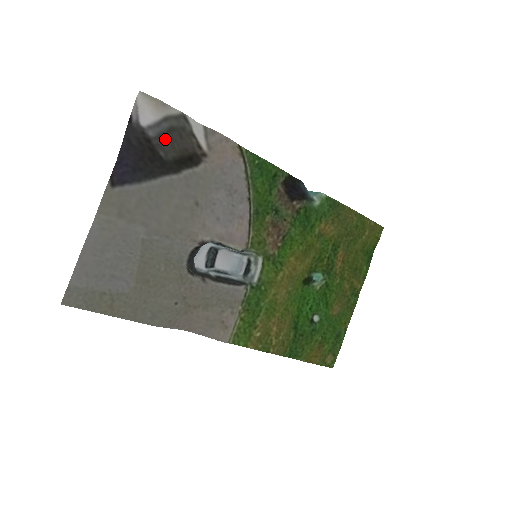
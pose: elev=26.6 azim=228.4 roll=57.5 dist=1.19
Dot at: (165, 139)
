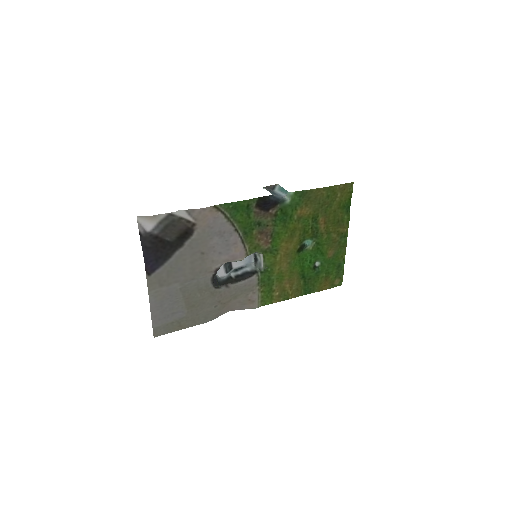
Dot at: (165, 231)
